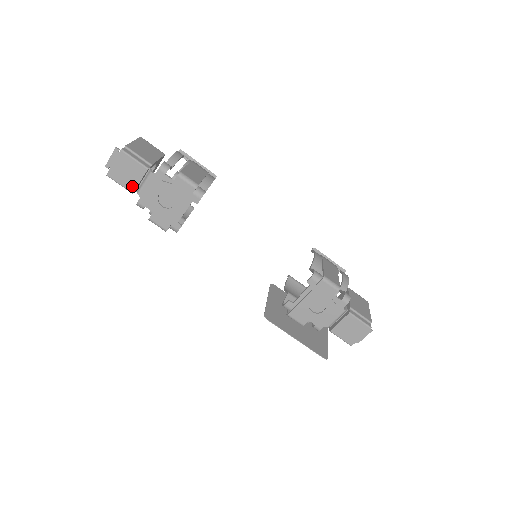
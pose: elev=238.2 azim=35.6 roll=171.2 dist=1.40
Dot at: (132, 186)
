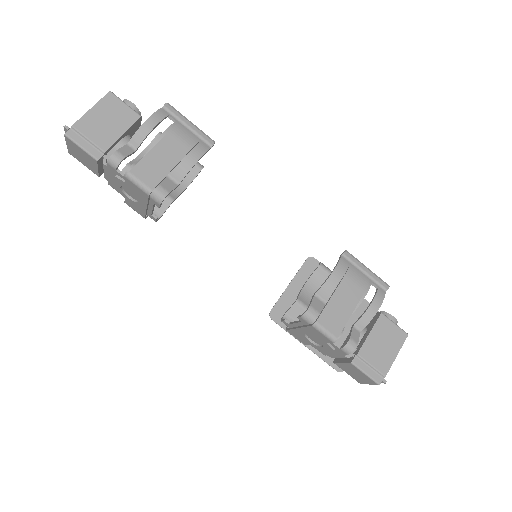
Dot at: (94, 170)
